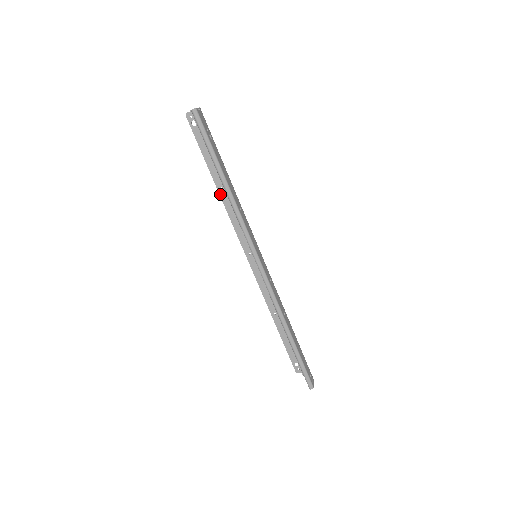
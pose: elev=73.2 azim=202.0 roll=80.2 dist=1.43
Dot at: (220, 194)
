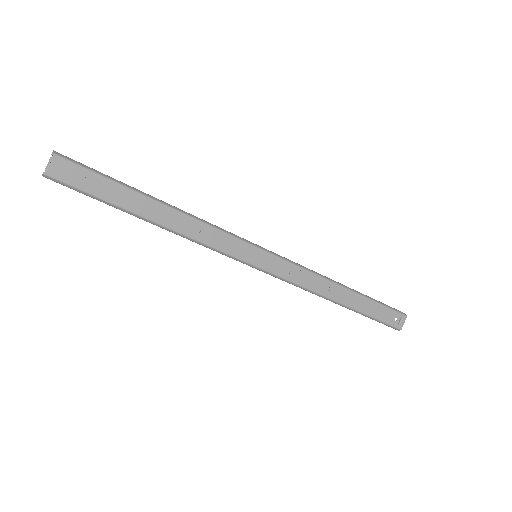
Dot at: occluded
